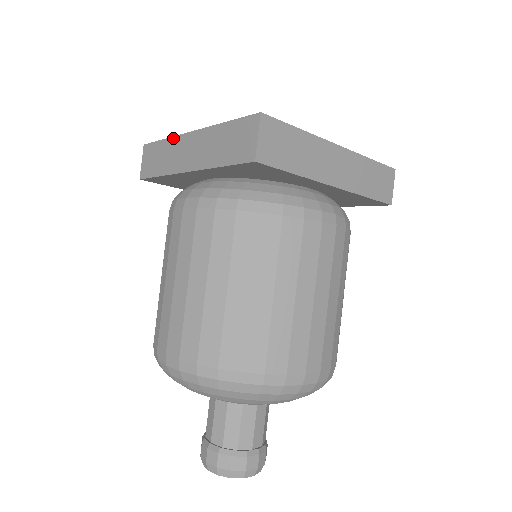
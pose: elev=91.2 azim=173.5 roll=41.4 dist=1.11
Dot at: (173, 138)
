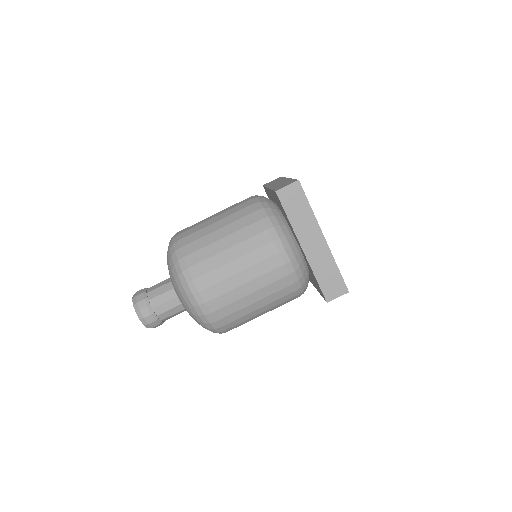
Dot at: occluded
